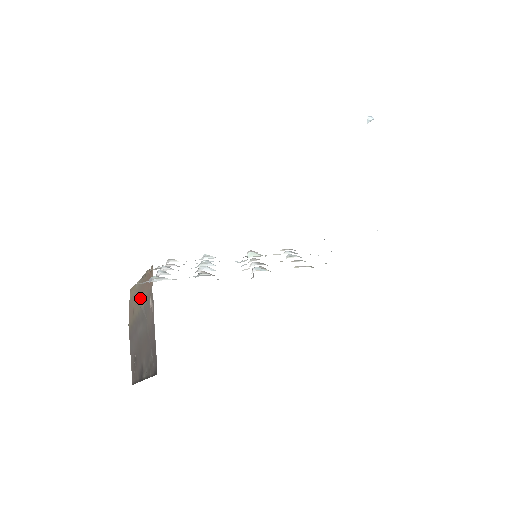
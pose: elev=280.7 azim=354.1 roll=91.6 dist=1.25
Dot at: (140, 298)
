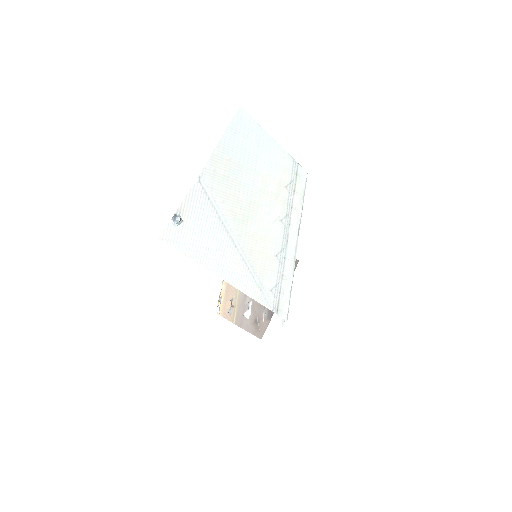
Dot at: occluded
